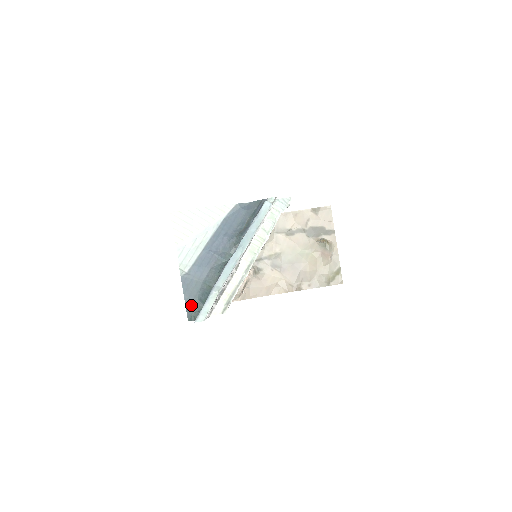
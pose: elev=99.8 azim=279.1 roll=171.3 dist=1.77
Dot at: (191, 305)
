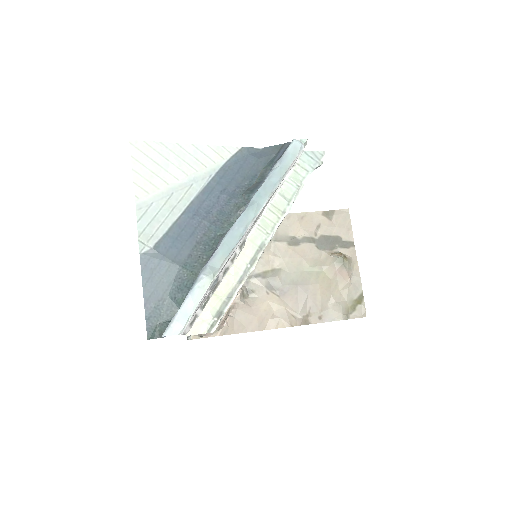
Dot at: (155, 308)
